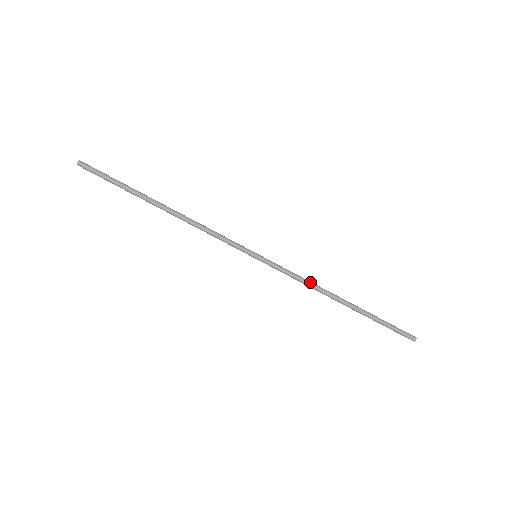
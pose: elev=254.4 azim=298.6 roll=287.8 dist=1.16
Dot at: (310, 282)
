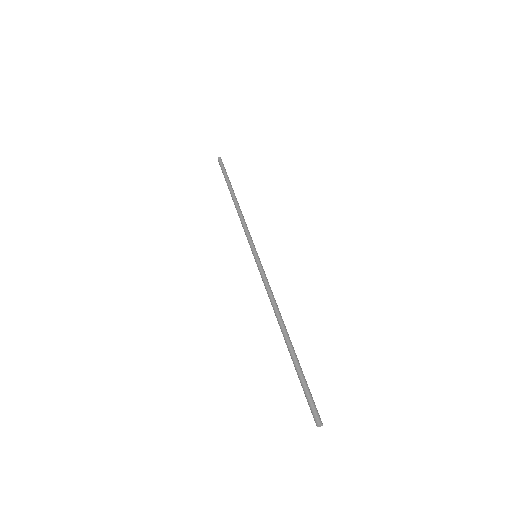
Dot at: occluded
